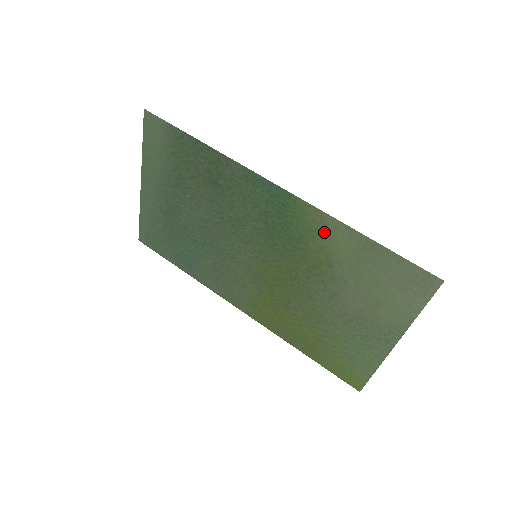
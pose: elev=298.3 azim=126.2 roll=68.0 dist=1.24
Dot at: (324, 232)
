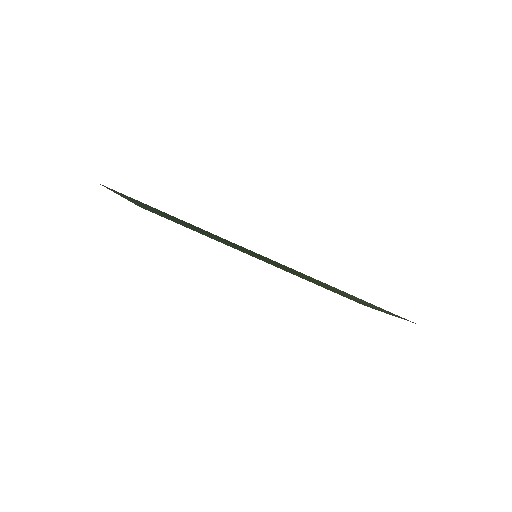
Dot at: occluded
